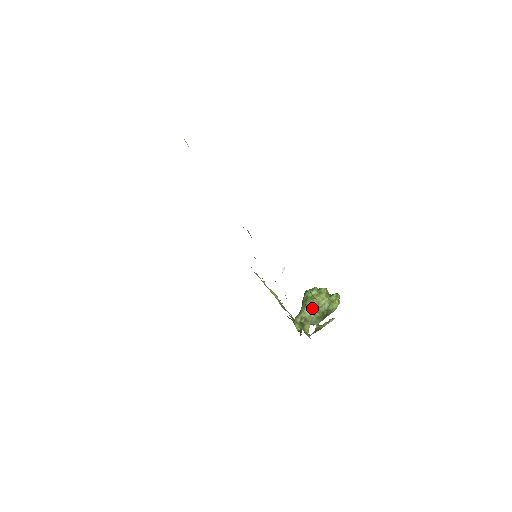
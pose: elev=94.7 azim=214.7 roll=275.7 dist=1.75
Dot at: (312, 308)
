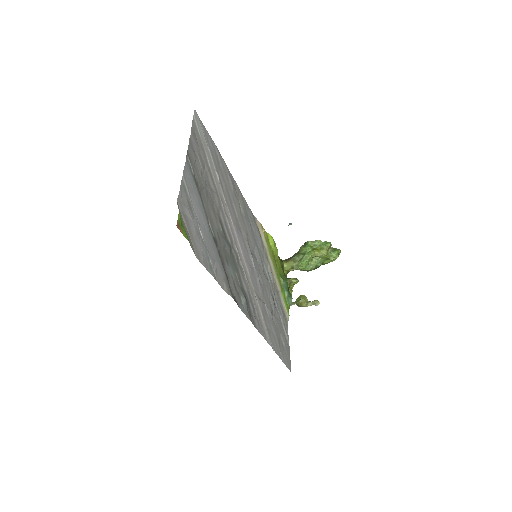
Dot at: (306, 264)
